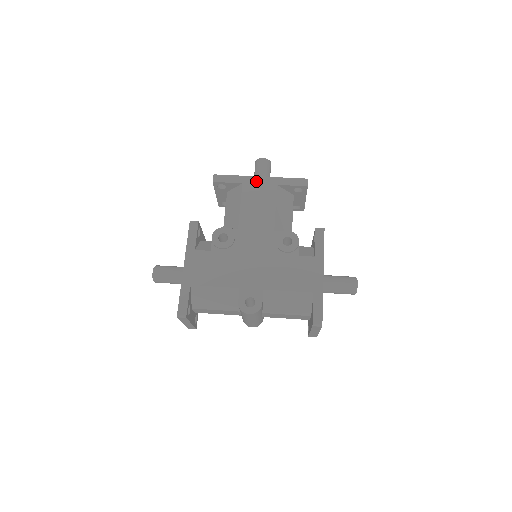
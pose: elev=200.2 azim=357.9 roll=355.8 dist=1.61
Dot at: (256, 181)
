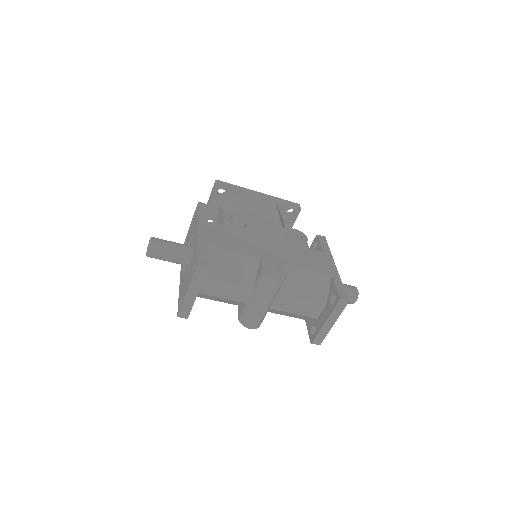
Dot at: (256, 194)
